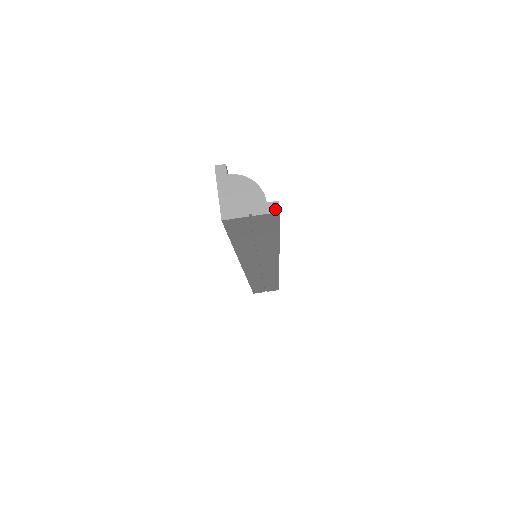
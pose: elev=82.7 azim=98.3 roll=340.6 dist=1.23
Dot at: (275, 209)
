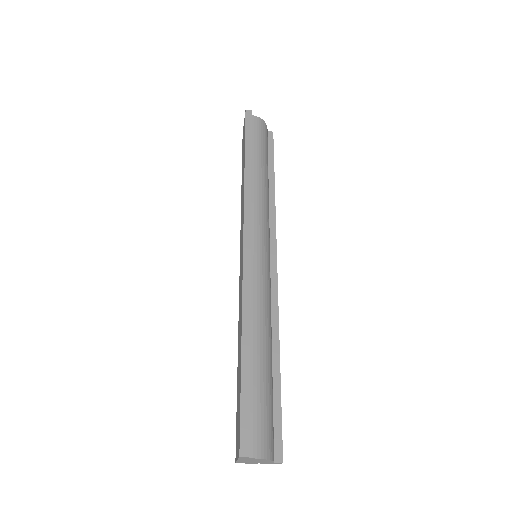
Dot at: occluded
